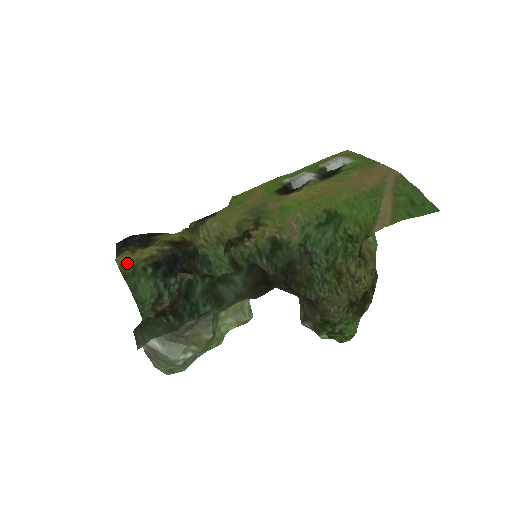
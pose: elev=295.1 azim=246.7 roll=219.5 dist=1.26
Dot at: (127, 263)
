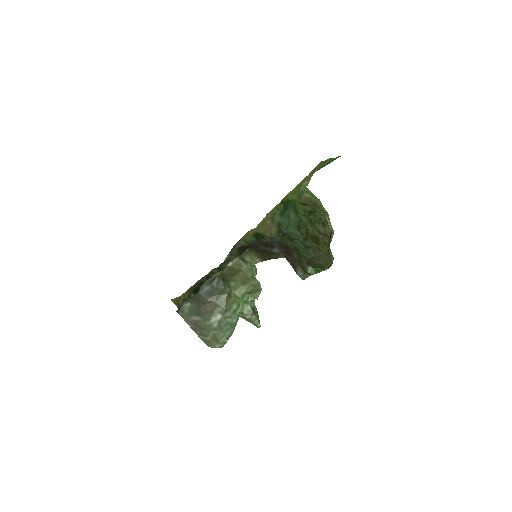
Dot at: (179, 299)
